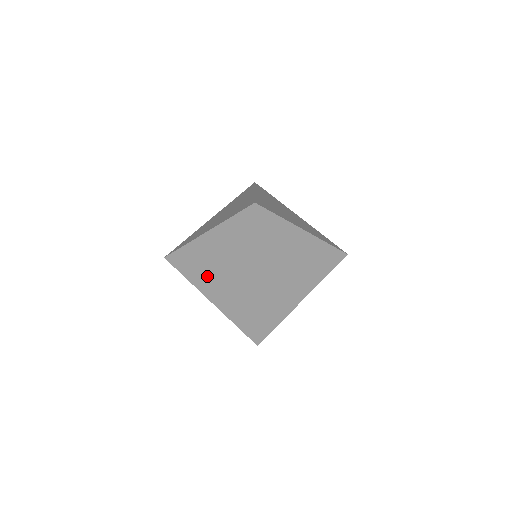
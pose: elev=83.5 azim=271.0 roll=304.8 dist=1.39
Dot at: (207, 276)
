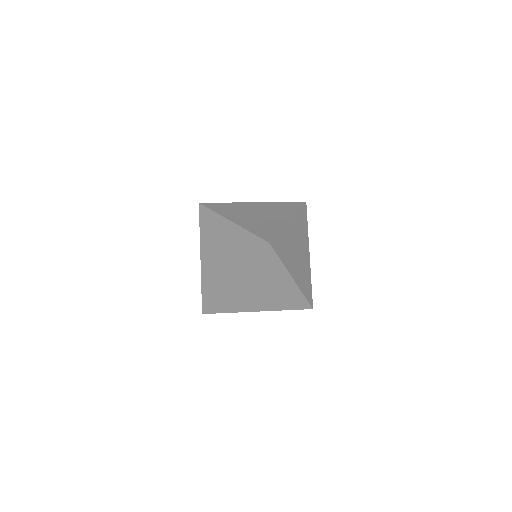
Dot at: (220, 272)
